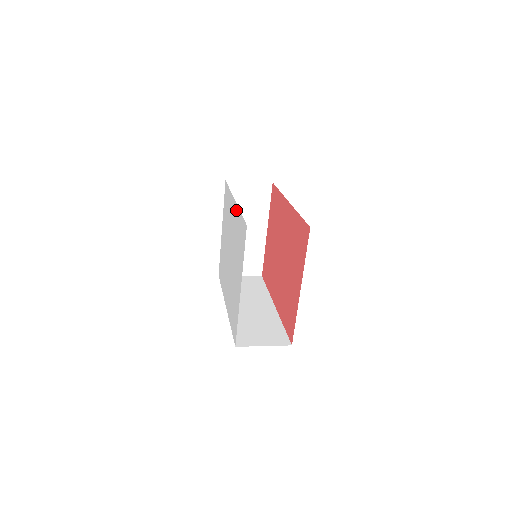
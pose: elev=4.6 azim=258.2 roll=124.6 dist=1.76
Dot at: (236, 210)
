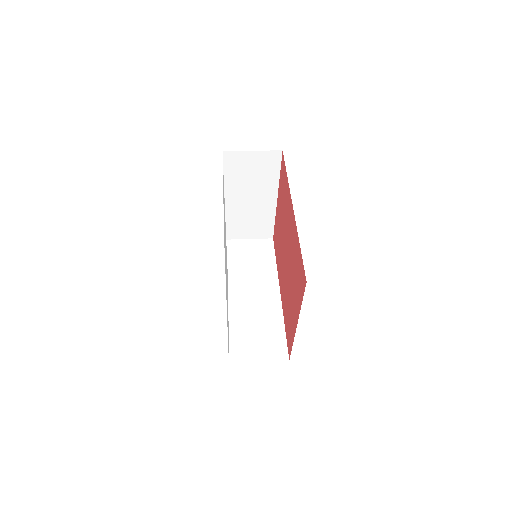
Dot at: occluded
